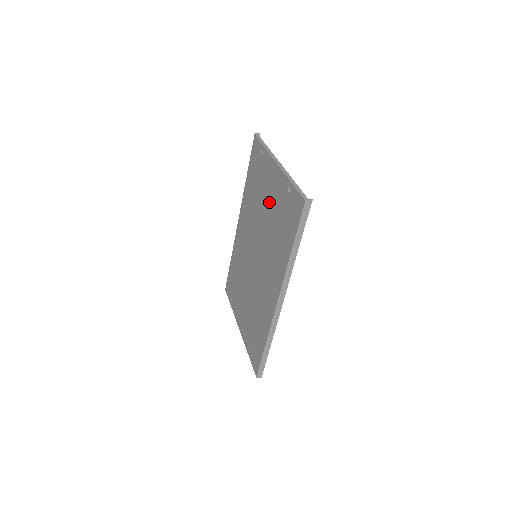
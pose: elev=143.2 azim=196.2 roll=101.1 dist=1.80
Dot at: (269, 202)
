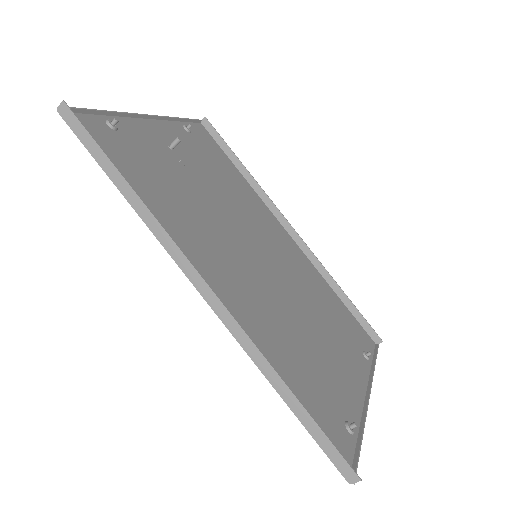
Dot at: (183, 170)
